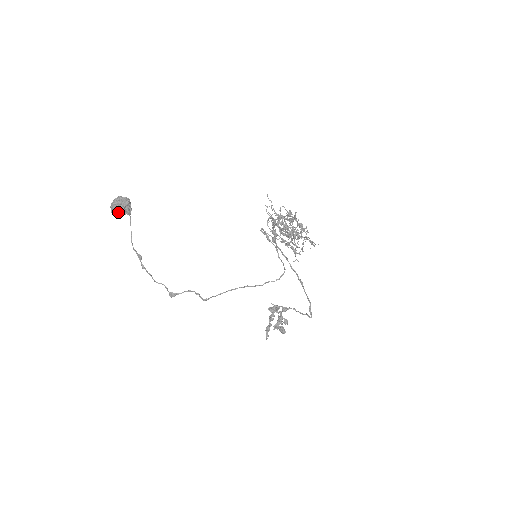
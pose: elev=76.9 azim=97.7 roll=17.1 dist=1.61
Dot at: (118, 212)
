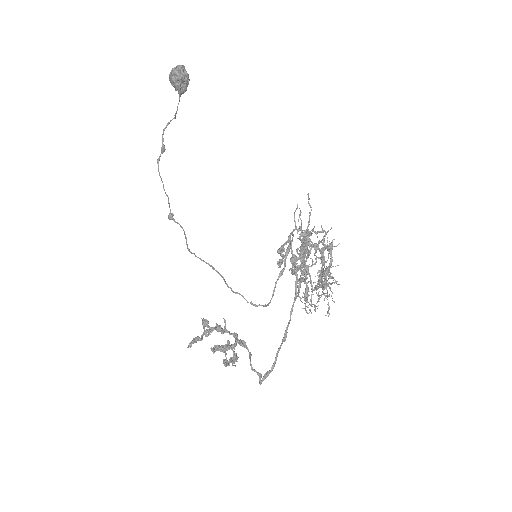
Dot at: (172, 83)
